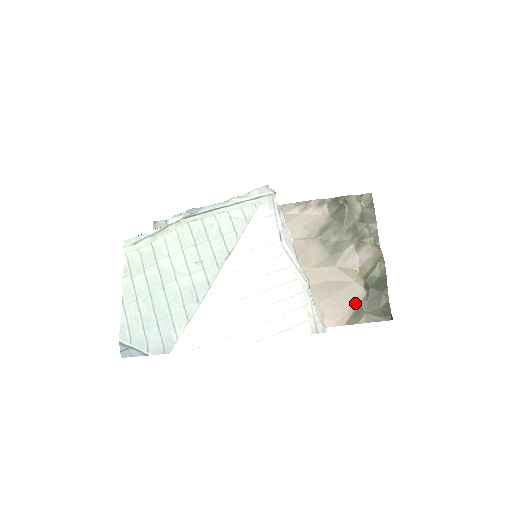
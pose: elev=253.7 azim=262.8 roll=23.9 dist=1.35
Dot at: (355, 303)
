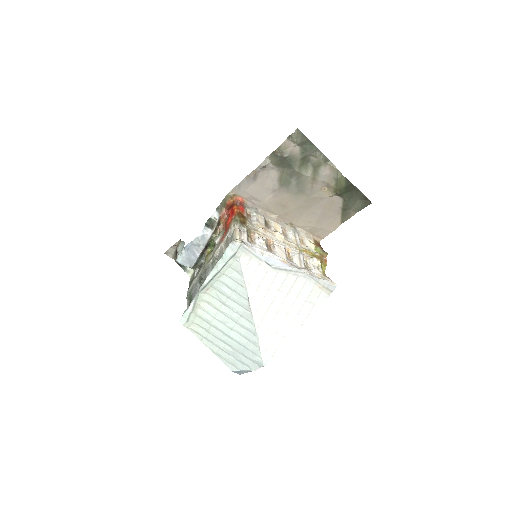
Dot at: (339, 209)
